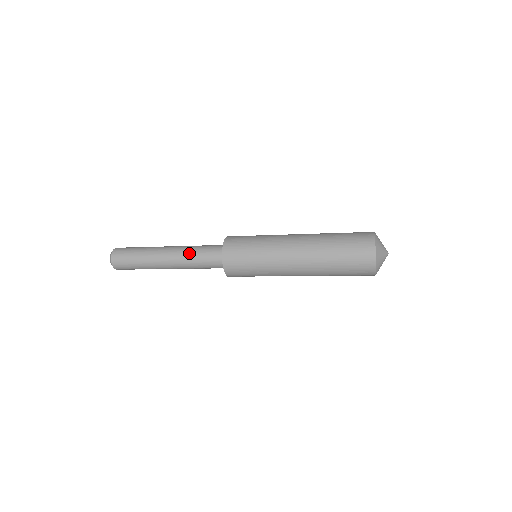
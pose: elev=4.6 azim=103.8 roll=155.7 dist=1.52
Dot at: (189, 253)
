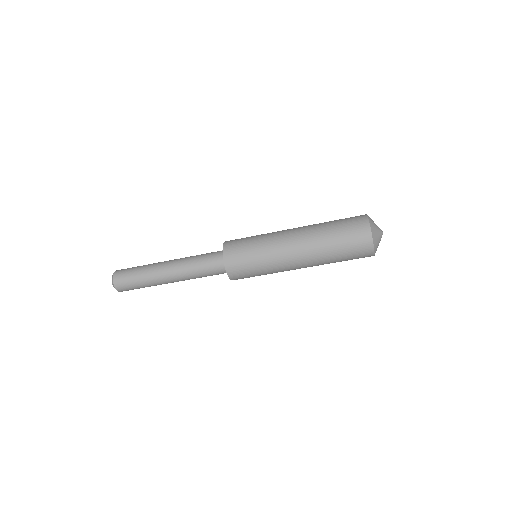
Dot at: (190, 266)
